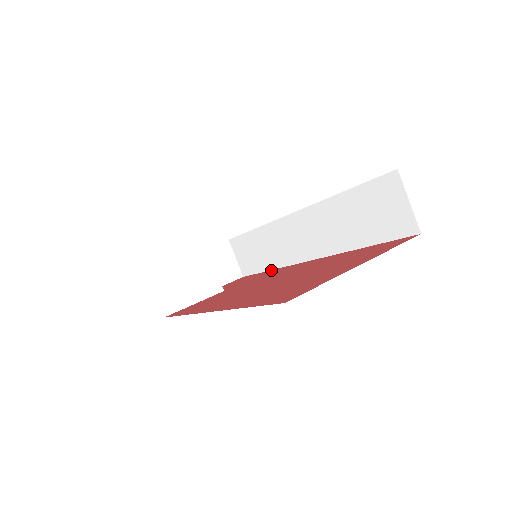
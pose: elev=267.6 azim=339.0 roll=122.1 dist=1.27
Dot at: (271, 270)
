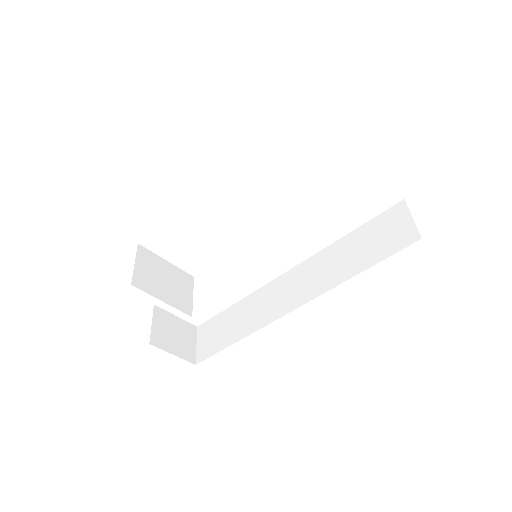
Dot at: (240, 337)
